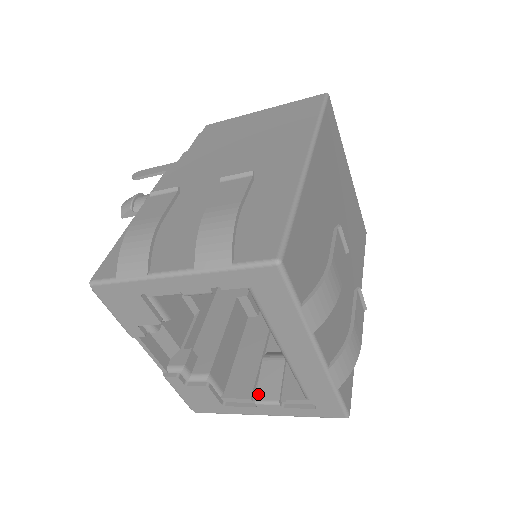
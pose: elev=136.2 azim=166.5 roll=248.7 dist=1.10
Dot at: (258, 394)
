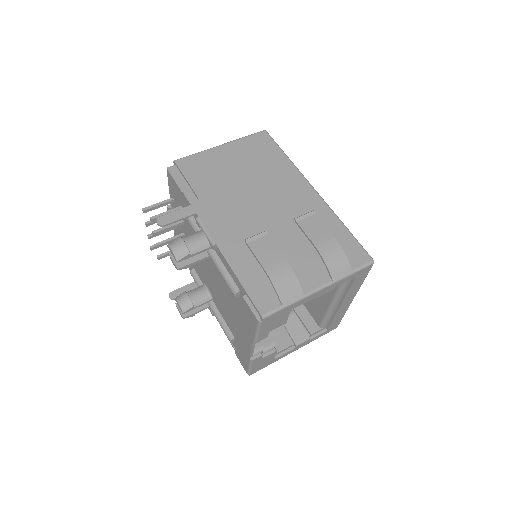
Dot at: (295, 340)
